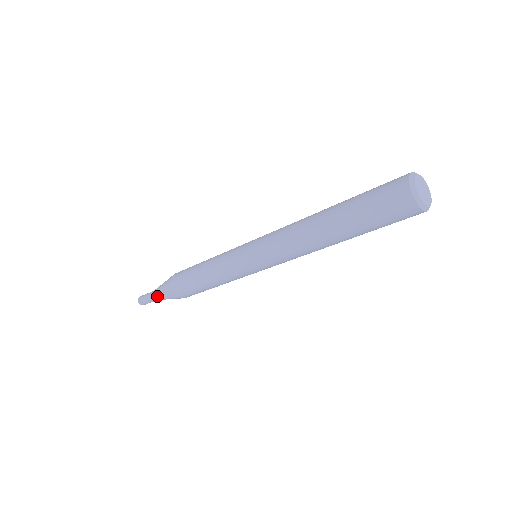
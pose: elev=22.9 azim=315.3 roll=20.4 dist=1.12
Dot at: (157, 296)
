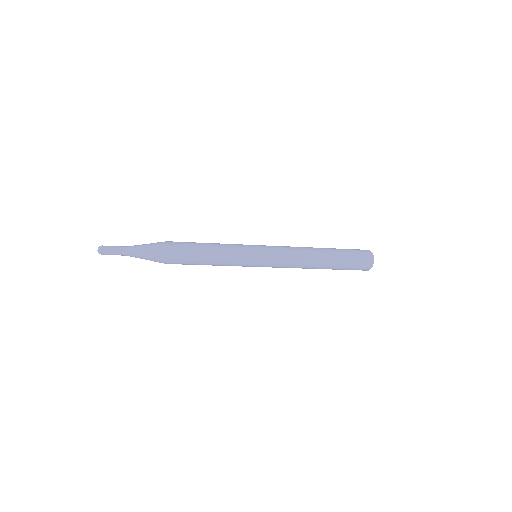
Dot at: (136, 250)
